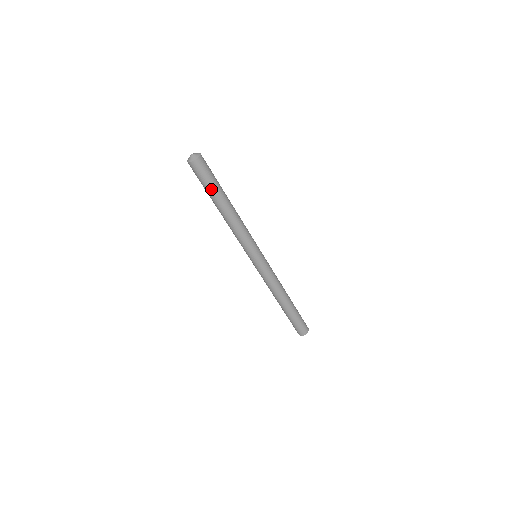
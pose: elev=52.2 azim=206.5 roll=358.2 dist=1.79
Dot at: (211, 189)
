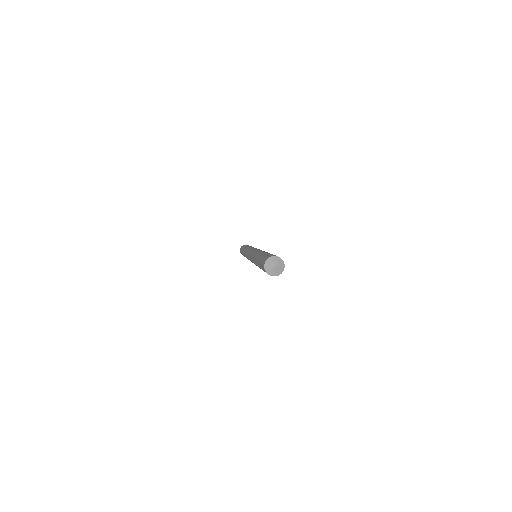
Dot at: occluded
